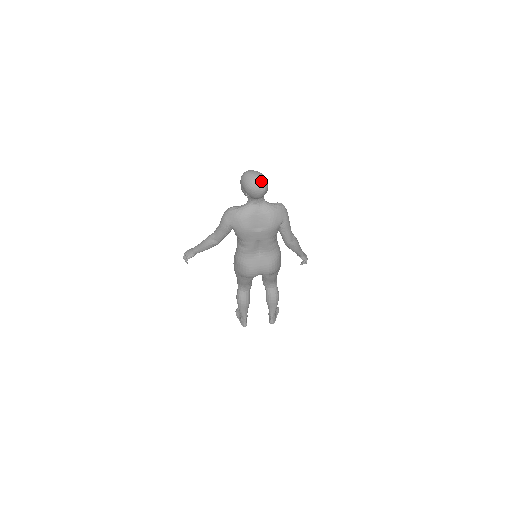
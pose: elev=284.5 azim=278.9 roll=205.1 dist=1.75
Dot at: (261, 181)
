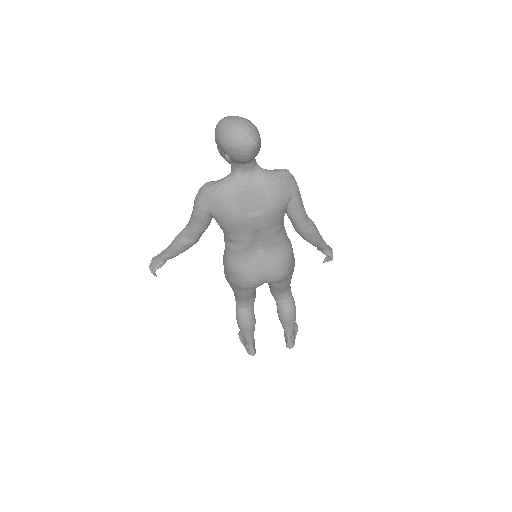
Dot at: (247, 130)
